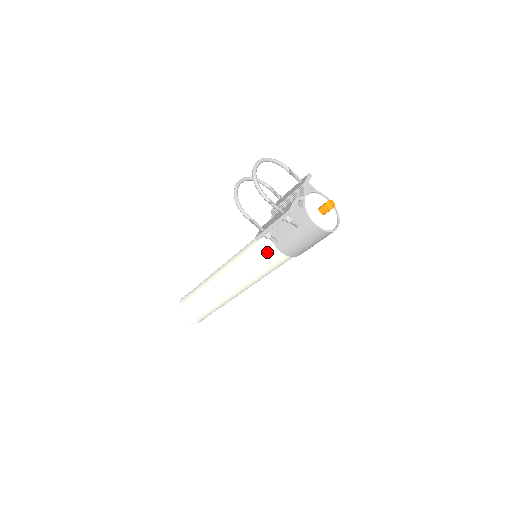
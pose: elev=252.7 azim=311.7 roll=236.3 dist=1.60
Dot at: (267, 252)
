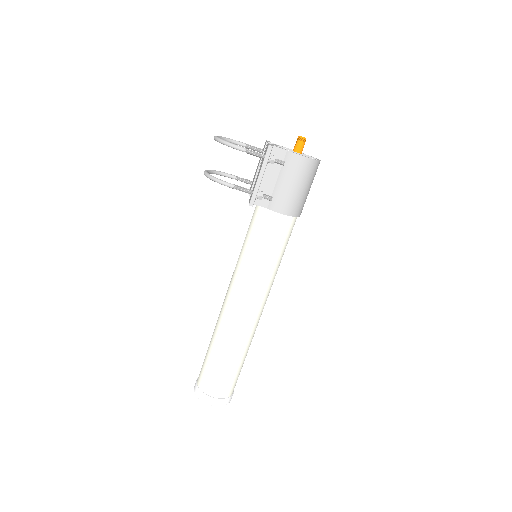
Dot at: (267, 227)
